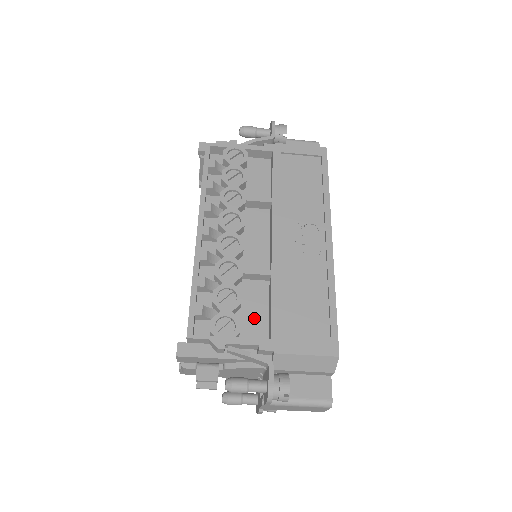
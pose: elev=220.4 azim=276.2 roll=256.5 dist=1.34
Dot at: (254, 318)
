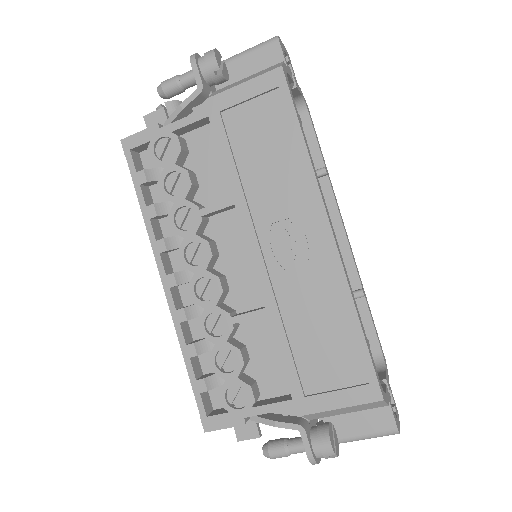
Dot at: (269, 367)
